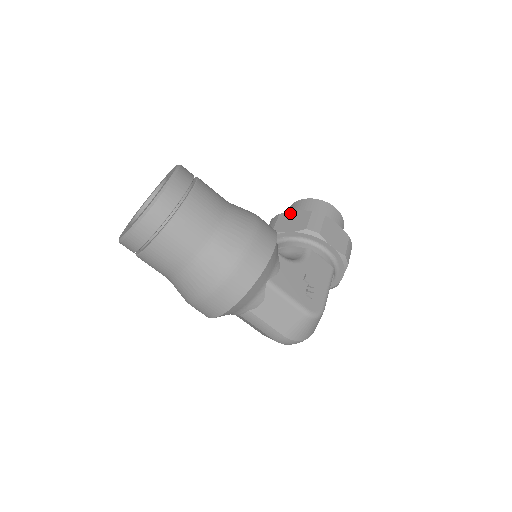
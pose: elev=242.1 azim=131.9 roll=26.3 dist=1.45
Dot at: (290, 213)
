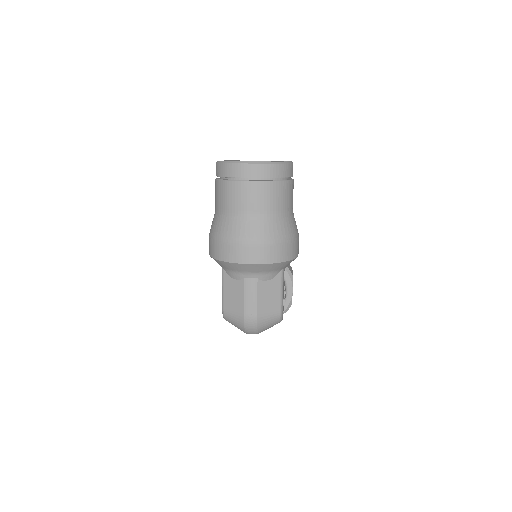
Dot at: occluded
